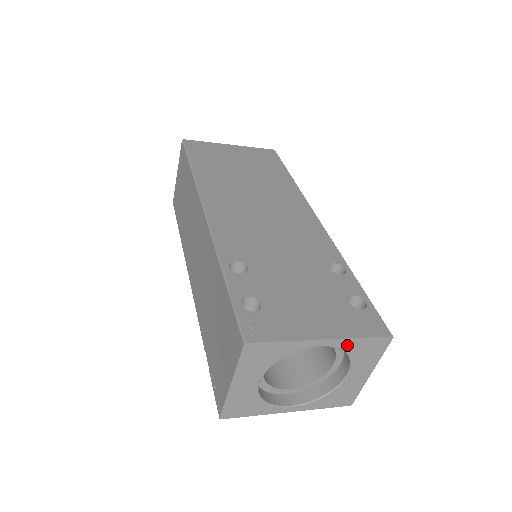
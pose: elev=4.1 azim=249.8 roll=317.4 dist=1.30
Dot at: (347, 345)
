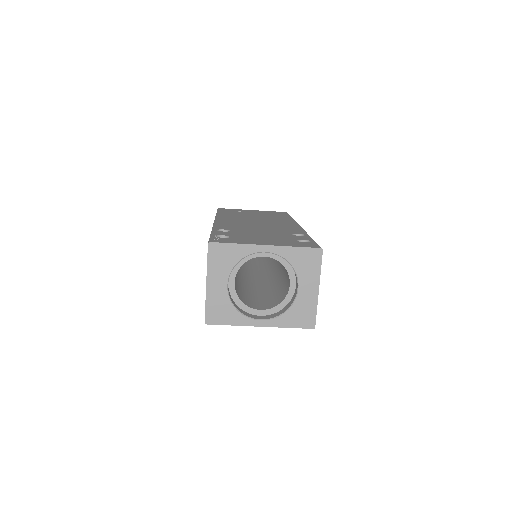
Dot at: (286, 253)
